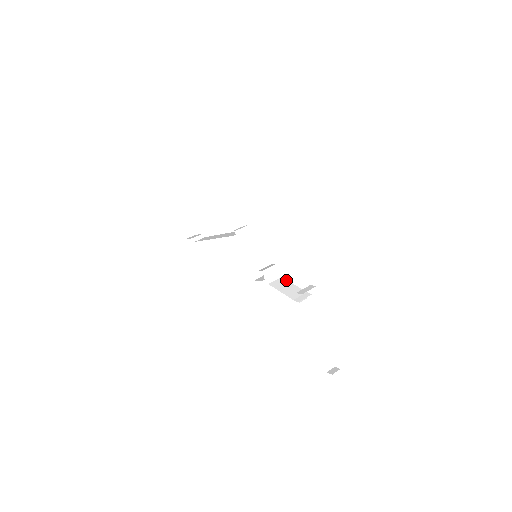
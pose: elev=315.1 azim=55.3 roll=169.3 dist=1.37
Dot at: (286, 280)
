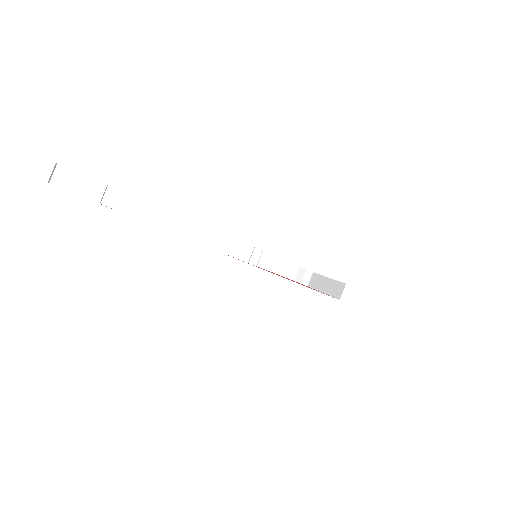
Dot at: (275, 257)
